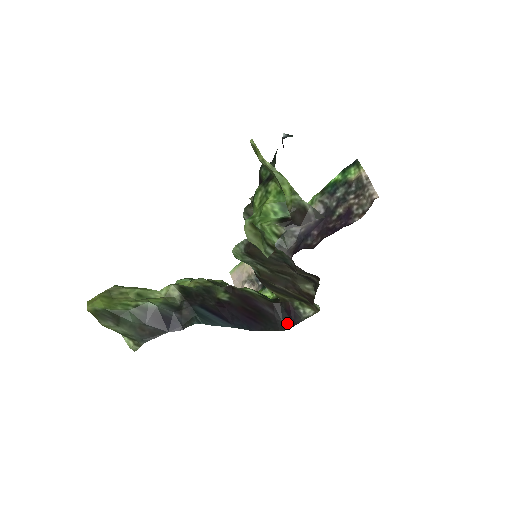
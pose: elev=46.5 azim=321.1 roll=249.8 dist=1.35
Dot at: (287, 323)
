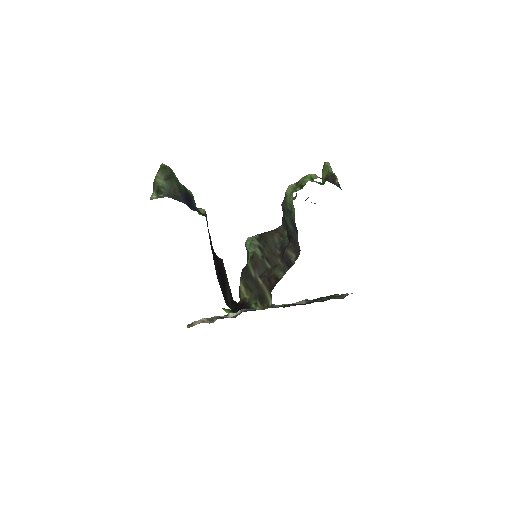
Dot at: (234, 308)
